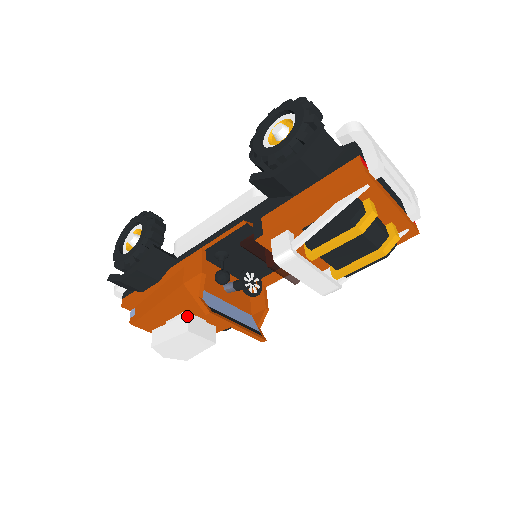
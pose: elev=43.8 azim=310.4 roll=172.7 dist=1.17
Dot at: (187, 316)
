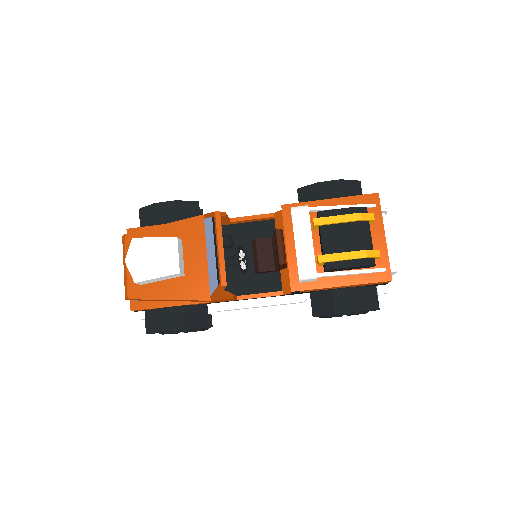
Dot at: (180, 240)
